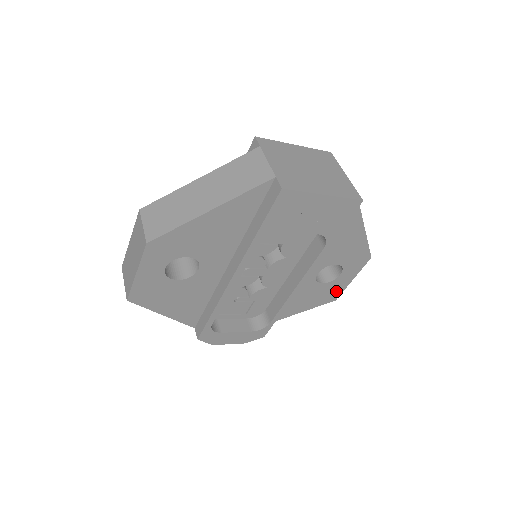
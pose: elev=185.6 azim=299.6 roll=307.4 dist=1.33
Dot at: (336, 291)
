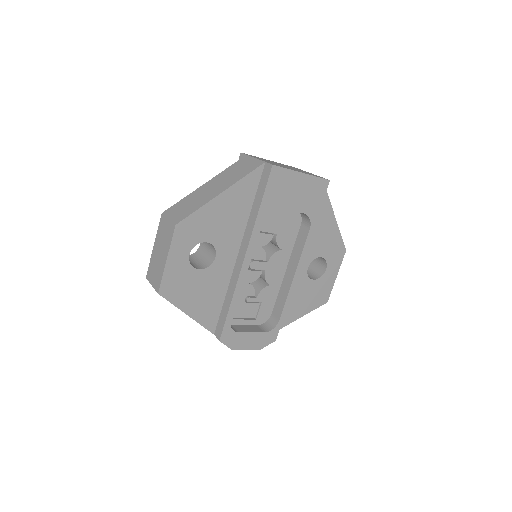
Dot at: (326, 290)
